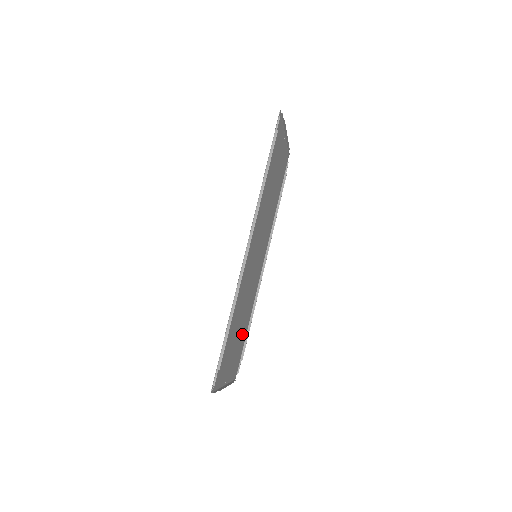
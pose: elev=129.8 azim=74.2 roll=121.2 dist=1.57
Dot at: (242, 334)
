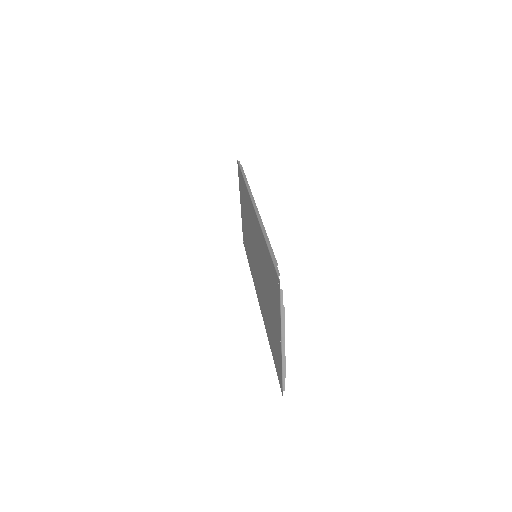
Dot at: (271, 332)
